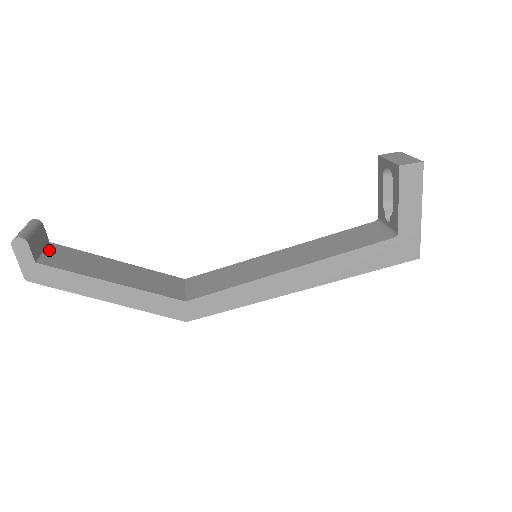
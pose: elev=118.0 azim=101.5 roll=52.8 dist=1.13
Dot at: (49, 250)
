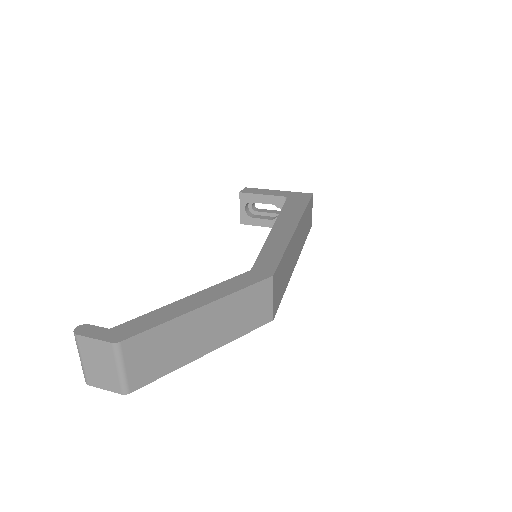
Dot at: occluded
